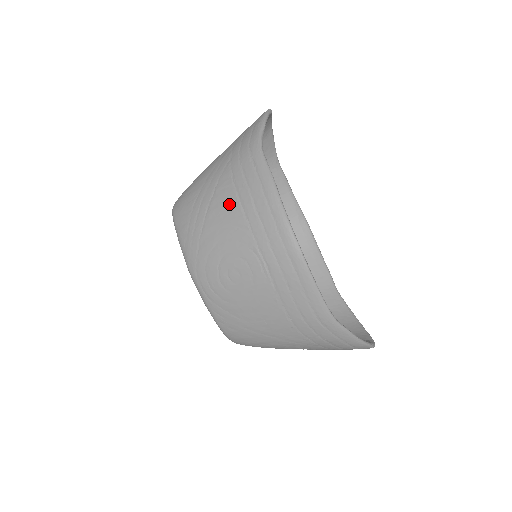
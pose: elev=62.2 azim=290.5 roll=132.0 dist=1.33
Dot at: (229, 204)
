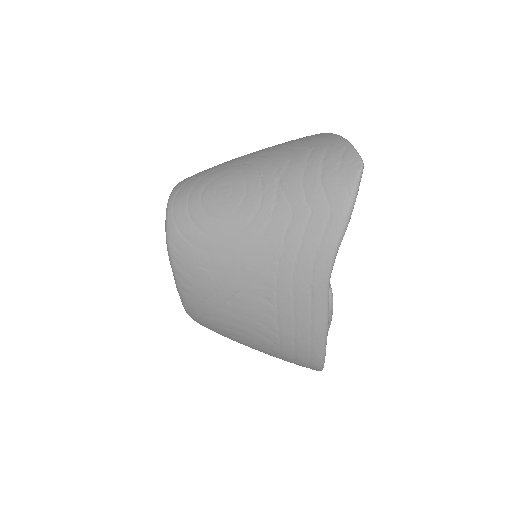
Dot at: (262, 317)
